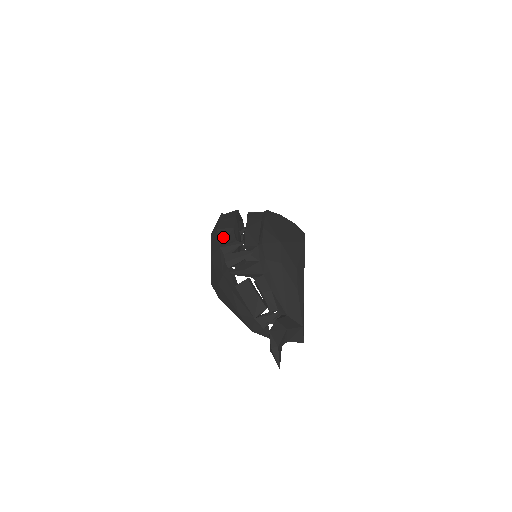
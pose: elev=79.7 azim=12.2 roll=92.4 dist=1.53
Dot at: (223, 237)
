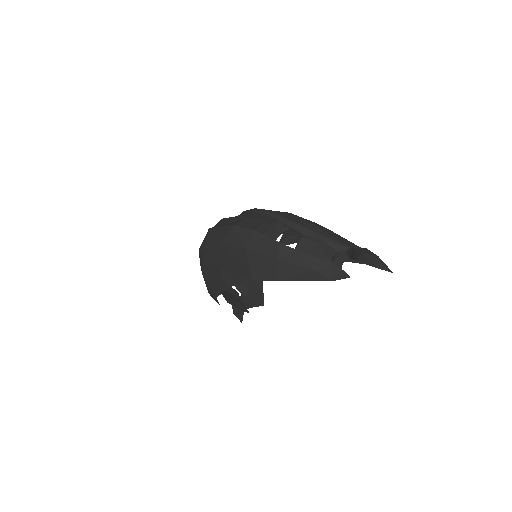
Dot at: (246, 226)
